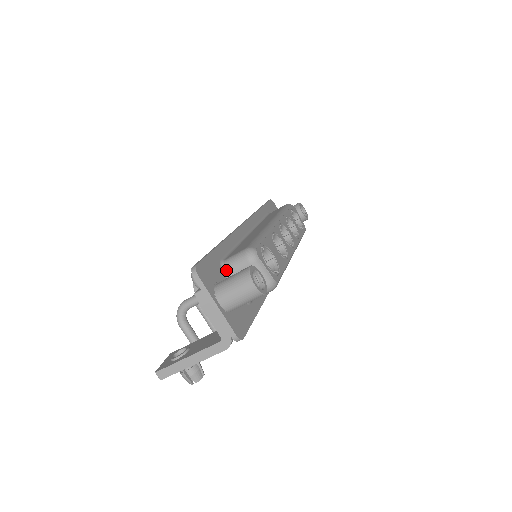
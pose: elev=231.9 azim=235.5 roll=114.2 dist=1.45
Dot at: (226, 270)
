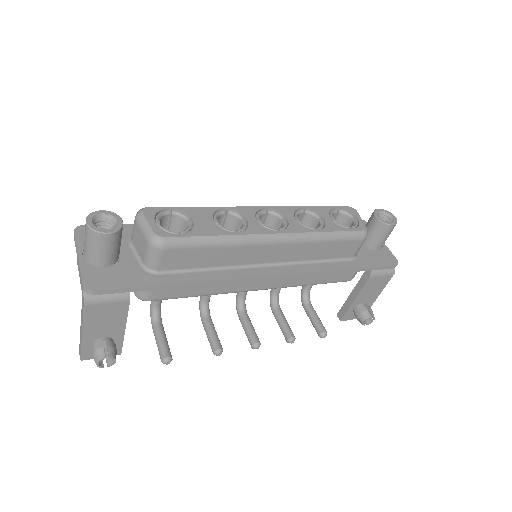
Dot at: (132, 238)
